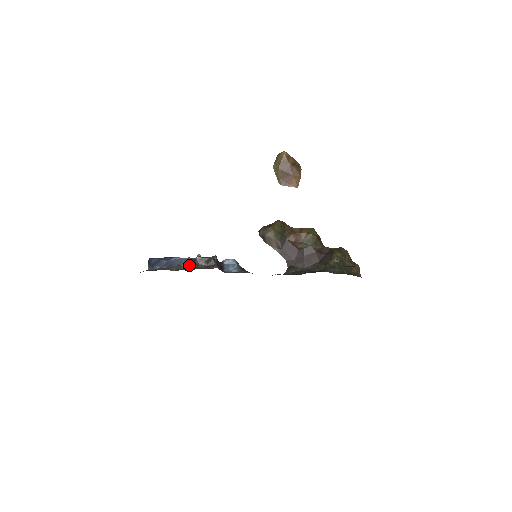
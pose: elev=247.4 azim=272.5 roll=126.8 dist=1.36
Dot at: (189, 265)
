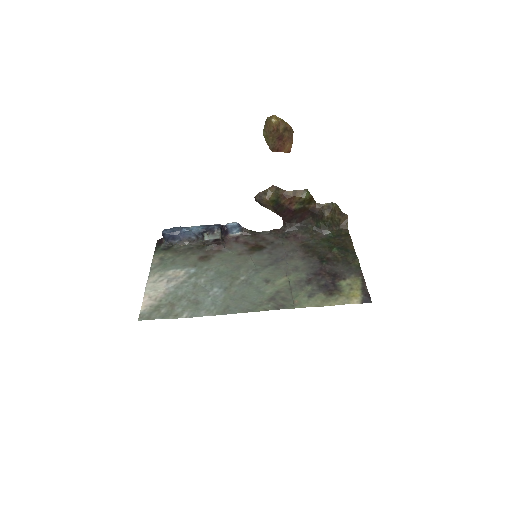
Dot at: (198, 237)
